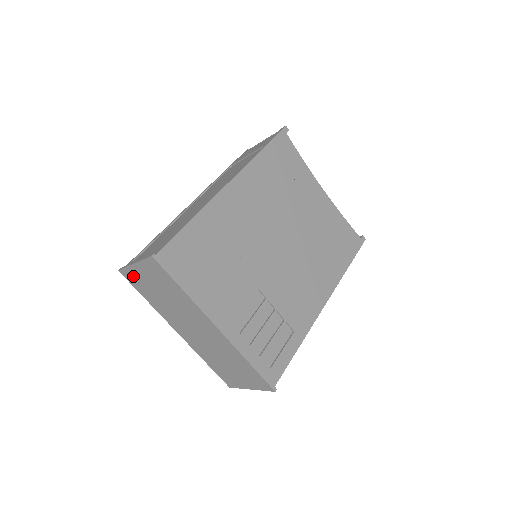
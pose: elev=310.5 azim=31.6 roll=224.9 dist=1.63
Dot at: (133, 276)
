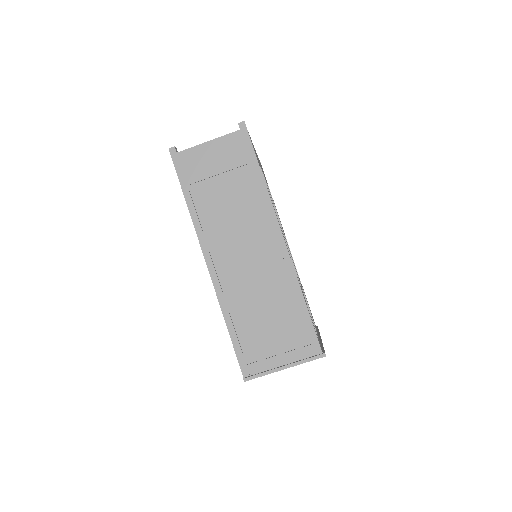
Dot at: occluded
